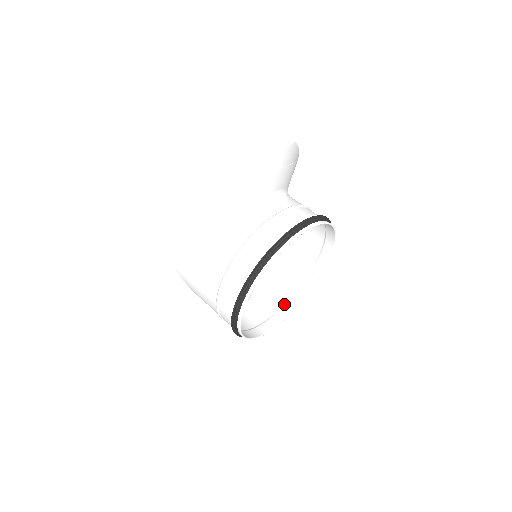
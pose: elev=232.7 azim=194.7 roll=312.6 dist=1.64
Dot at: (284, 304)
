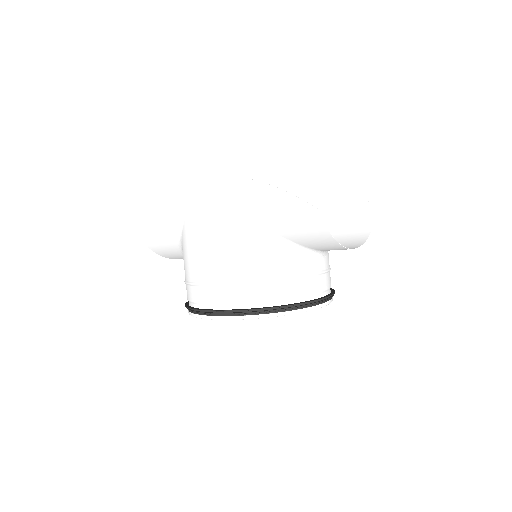
Dot at: occluded
